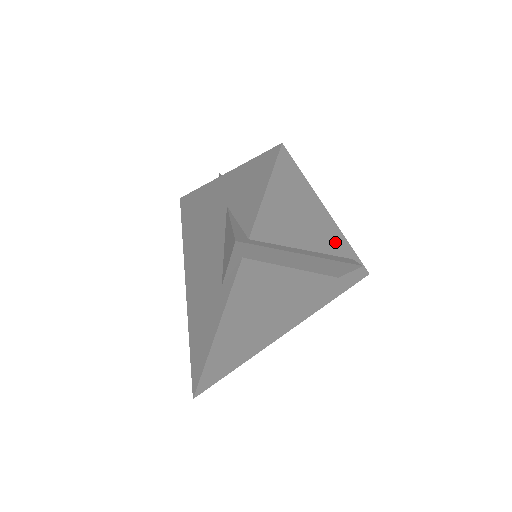
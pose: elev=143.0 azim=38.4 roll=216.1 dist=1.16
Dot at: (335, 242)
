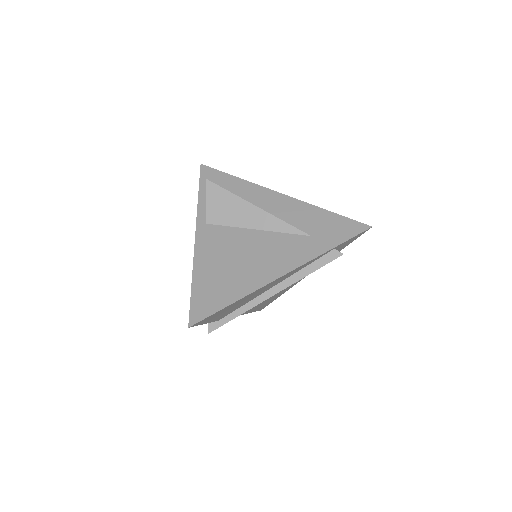
Dot at: (299, 268)
